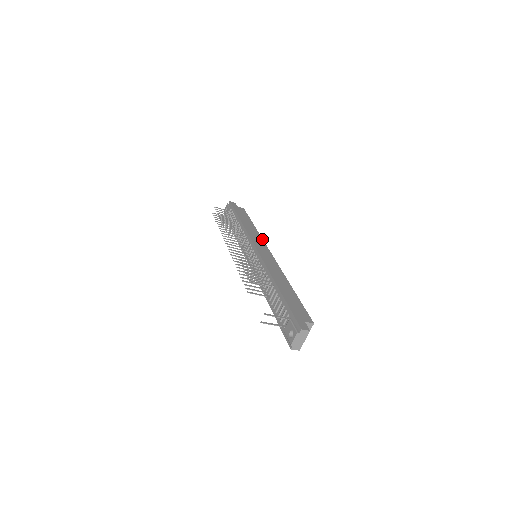
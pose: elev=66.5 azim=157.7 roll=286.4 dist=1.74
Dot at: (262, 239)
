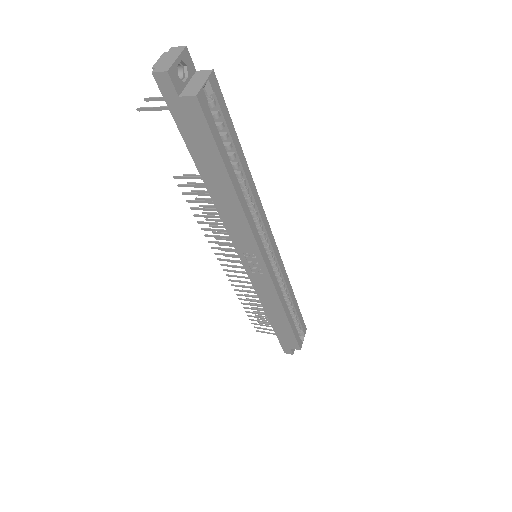
Dot at: (283, 268)
